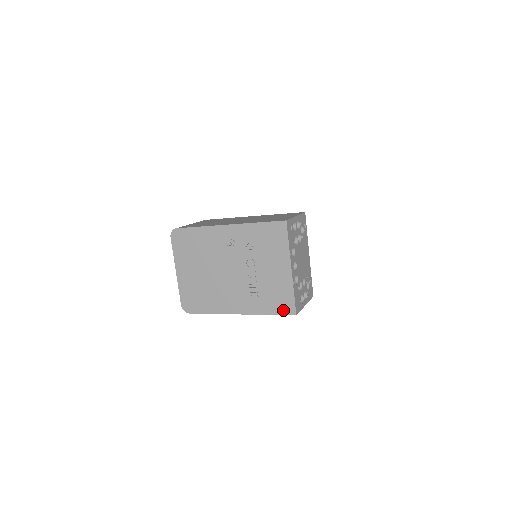
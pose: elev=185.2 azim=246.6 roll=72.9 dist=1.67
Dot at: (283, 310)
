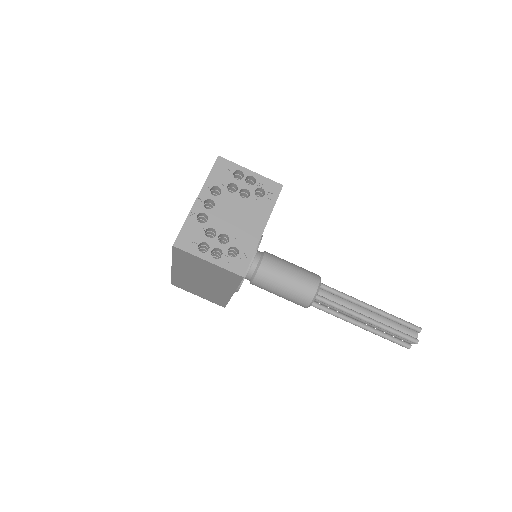
Dot at: occluded
